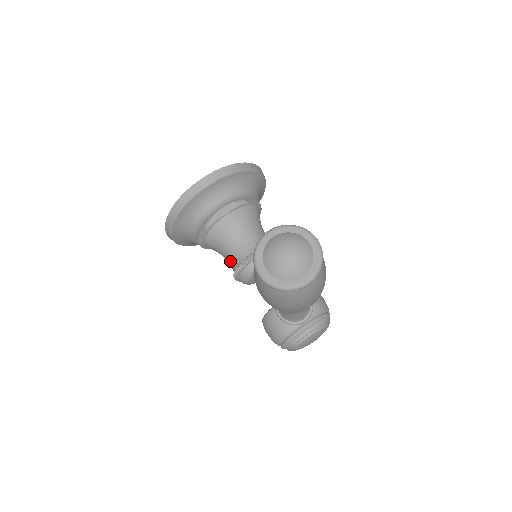
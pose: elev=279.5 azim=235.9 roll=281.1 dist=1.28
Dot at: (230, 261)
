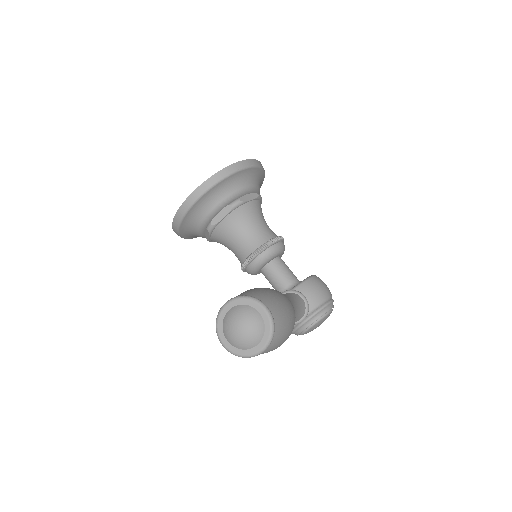
Dot at: occluded
